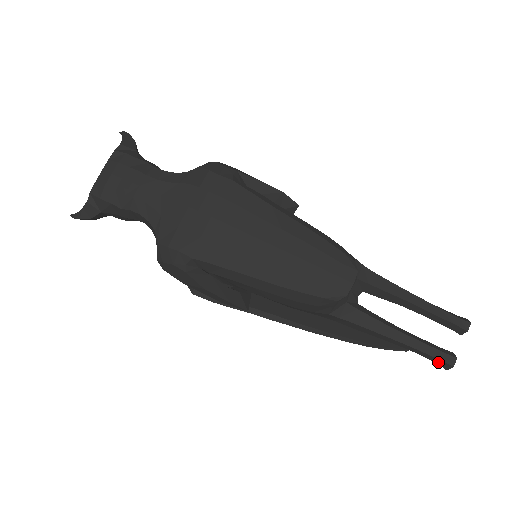
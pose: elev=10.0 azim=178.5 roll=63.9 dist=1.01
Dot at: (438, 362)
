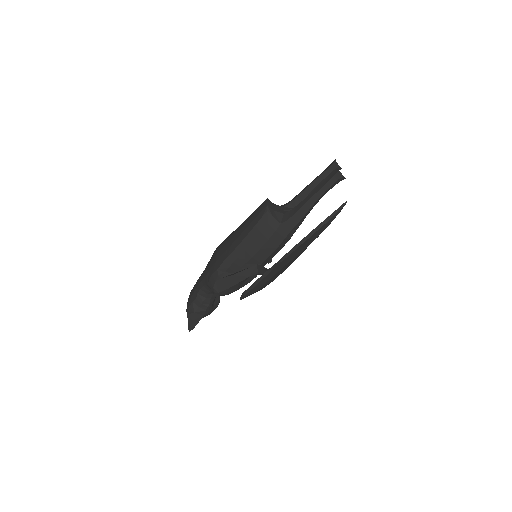
Dot at: (336, 179)
